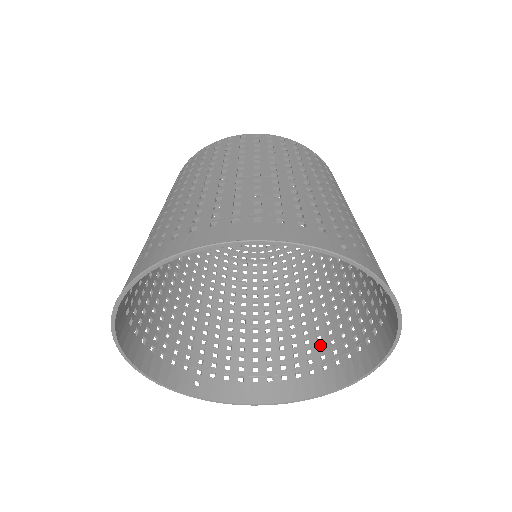
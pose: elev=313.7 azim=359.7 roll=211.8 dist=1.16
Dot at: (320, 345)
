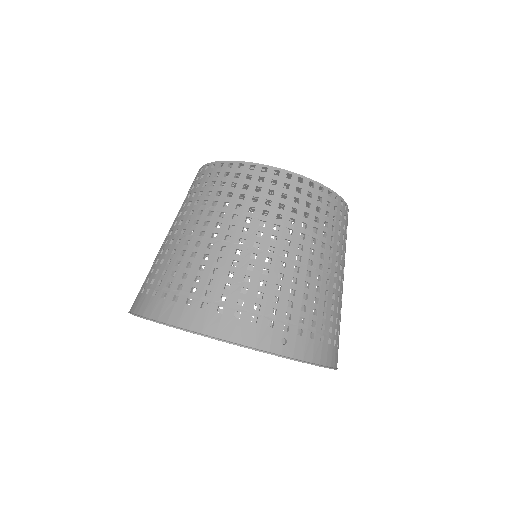
Dot at: occluded
